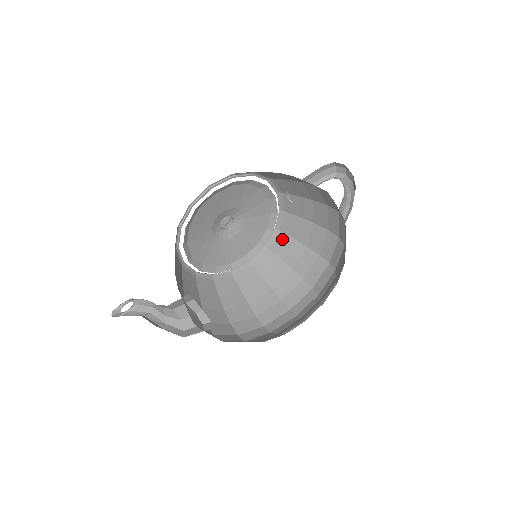
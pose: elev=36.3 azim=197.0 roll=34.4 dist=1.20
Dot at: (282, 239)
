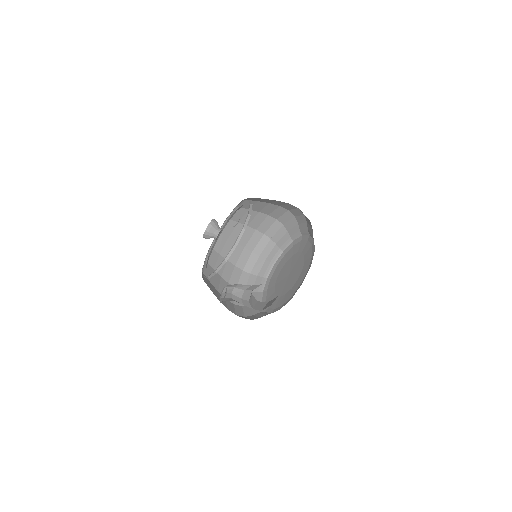
Dot at: (214, 255)
